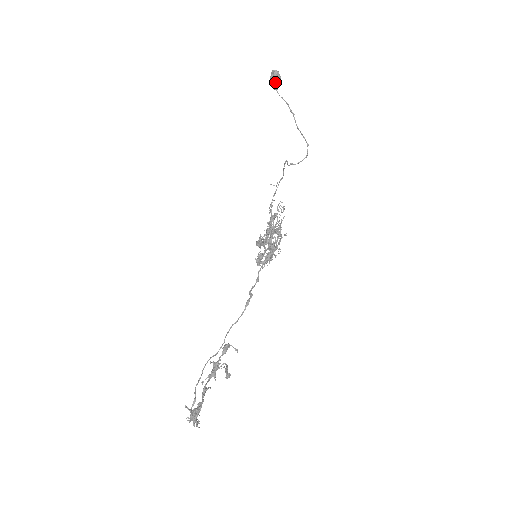
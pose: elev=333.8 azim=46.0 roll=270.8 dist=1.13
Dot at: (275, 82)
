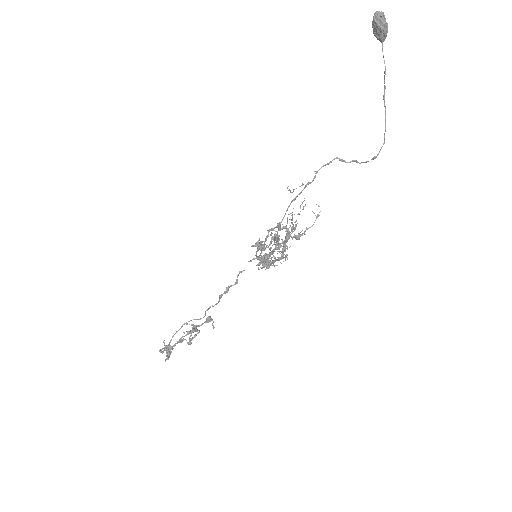
Dot at: (377, 31)
